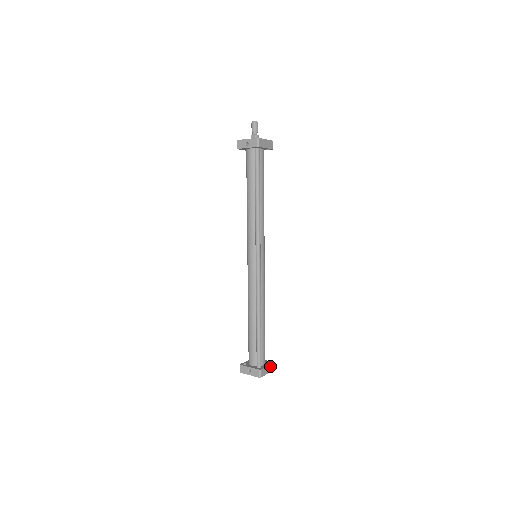
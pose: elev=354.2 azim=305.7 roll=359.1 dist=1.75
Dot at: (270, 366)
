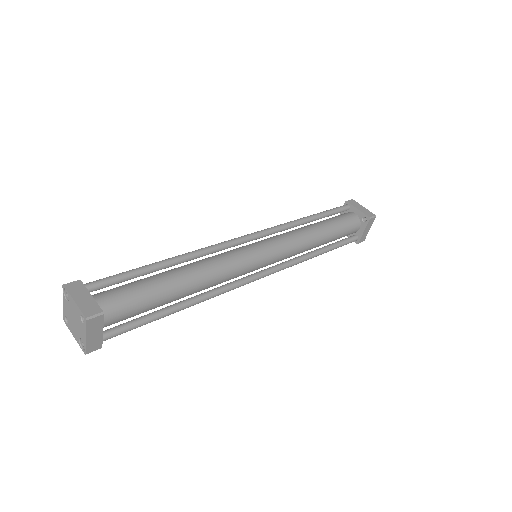
Dot at: (93, 304)
